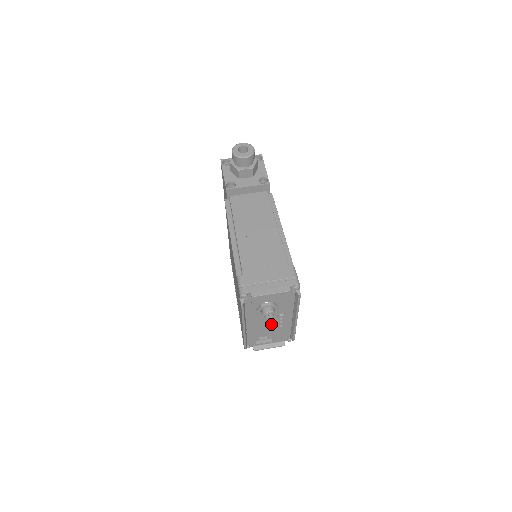
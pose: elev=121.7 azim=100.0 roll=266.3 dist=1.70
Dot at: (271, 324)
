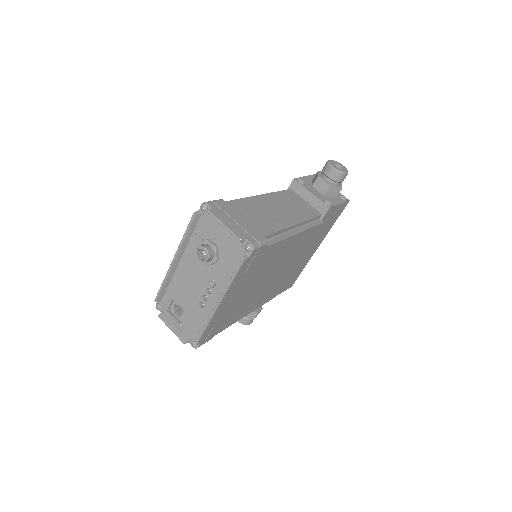
Dot at: (196, 290)
